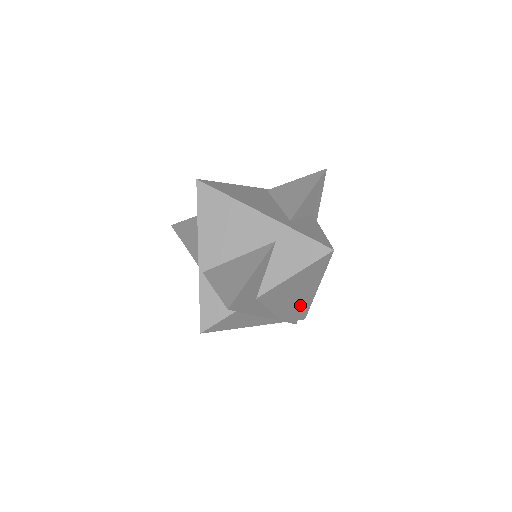
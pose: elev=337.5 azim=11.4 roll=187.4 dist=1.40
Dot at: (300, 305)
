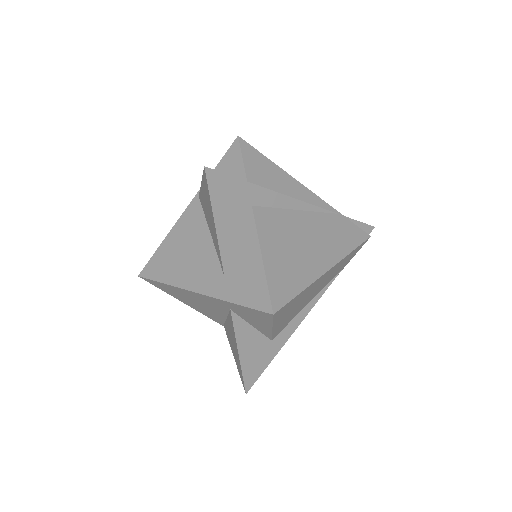
Dot at: (336, 269)
